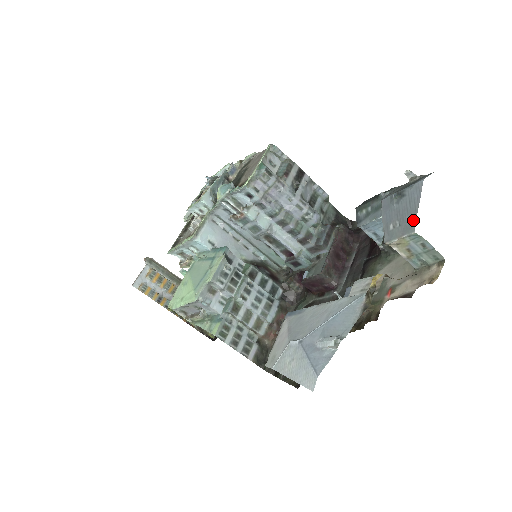
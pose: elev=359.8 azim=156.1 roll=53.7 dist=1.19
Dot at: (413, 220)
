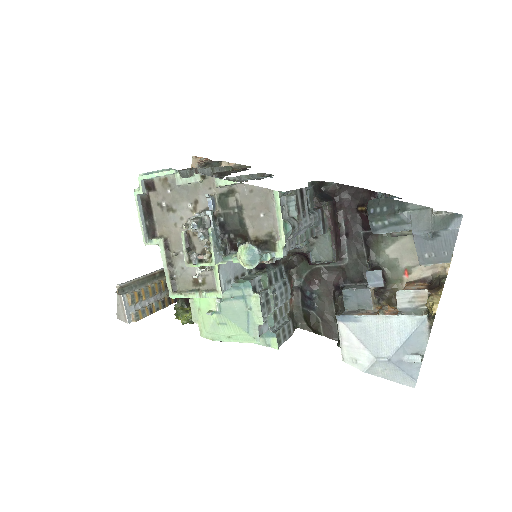
Dot at: (449, 255)
